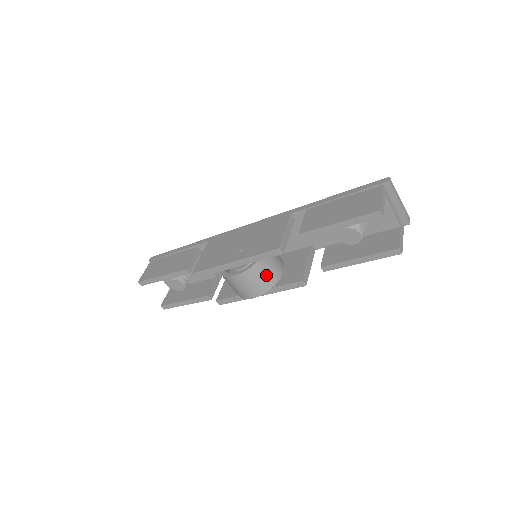
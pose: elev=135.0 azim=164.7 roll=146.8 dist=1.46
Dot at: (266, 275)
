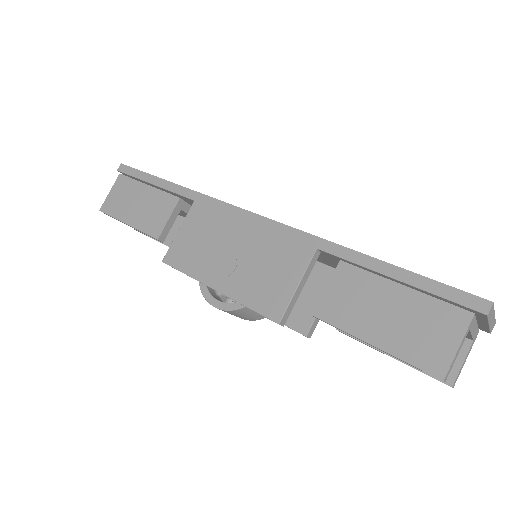
Dot at: occluded
